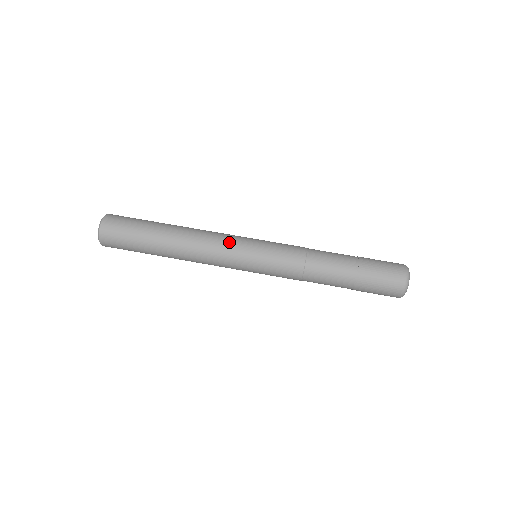
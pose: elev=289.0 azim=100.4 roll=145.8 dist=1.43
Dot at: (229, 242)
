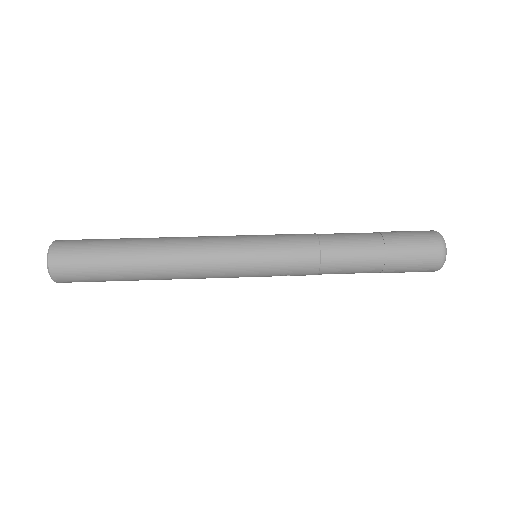
Dot at: (221, 236)
